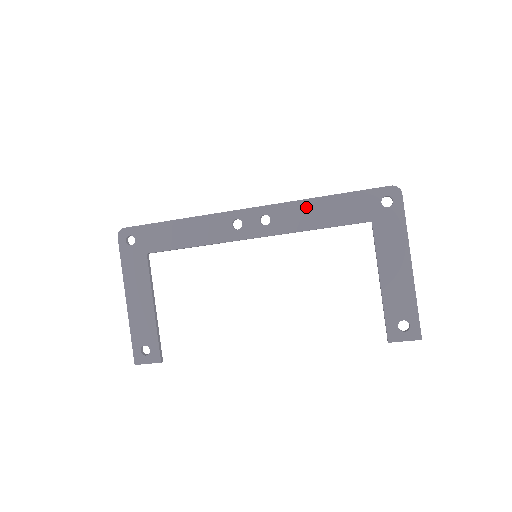
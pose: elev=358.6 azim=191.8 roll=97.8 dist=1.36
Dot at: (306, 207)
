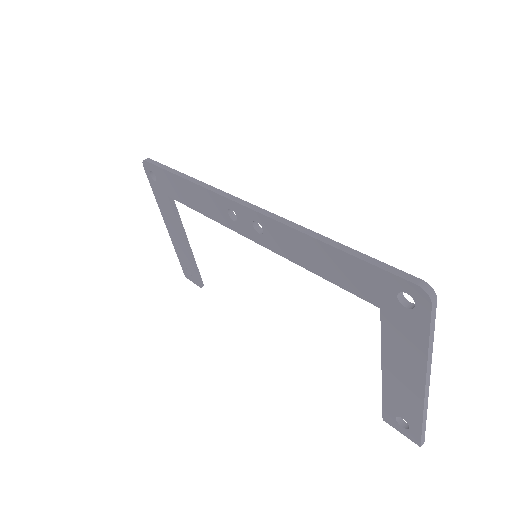
Dot at: (300, 241)
